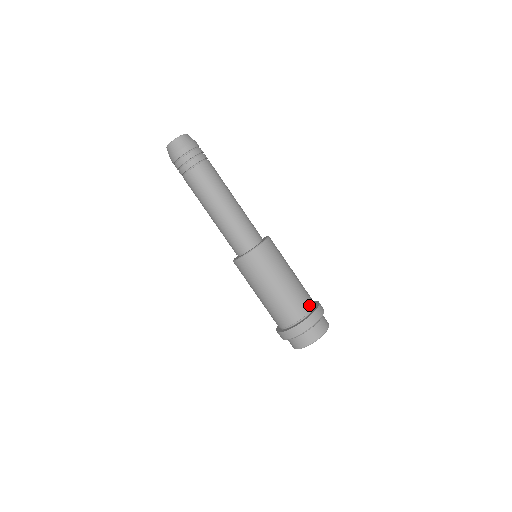
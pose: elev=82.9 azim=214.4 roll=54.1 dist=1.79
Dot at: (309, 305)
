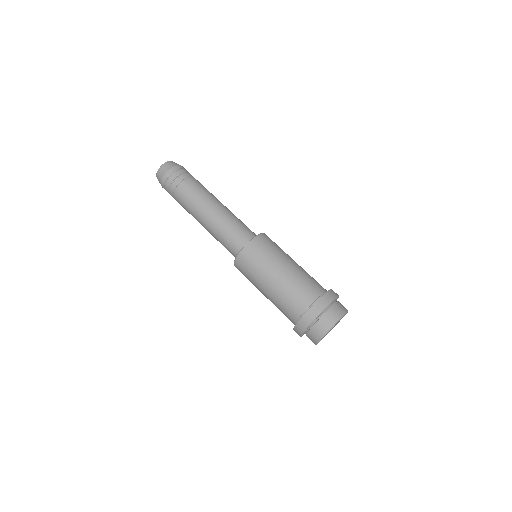
Dot at: (317, 291)
